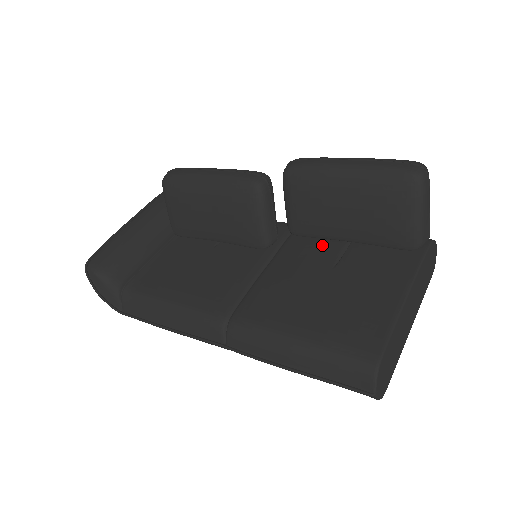
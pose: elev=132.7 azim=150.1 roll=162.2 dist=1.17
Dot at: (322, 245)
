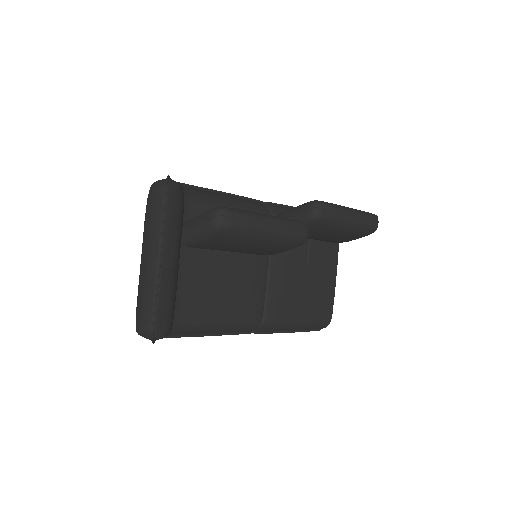
Dot at: occluded
